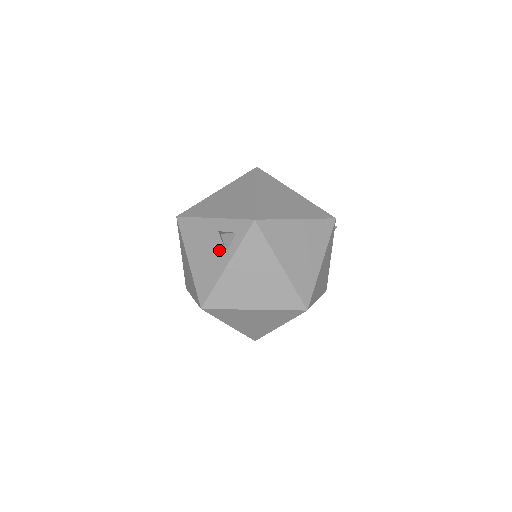
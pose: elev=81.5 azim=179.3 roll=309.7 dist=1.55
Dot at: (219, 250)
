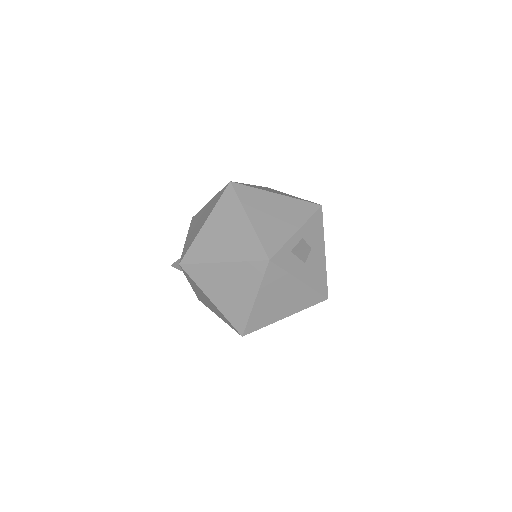
Dot at: occluded
